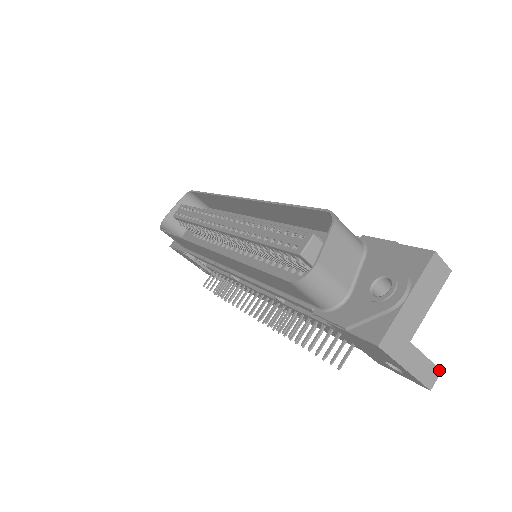
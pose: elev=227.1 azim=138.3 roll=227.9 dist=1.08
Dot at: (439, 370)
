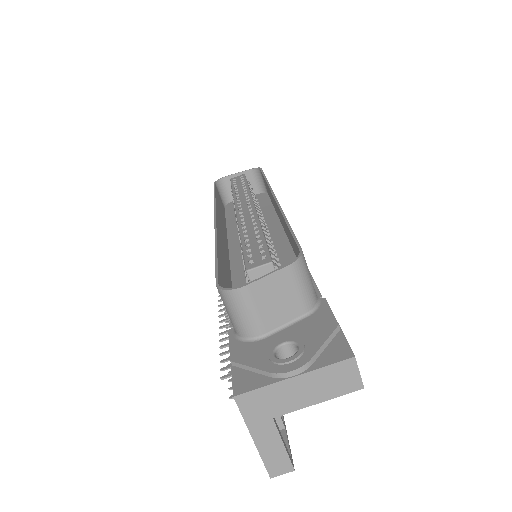
Dot at: (292, 467)
